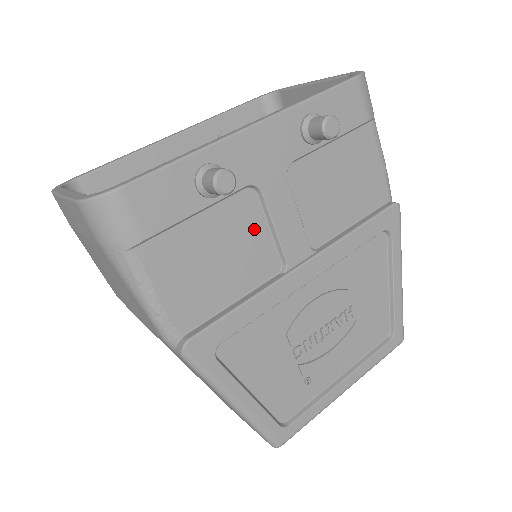
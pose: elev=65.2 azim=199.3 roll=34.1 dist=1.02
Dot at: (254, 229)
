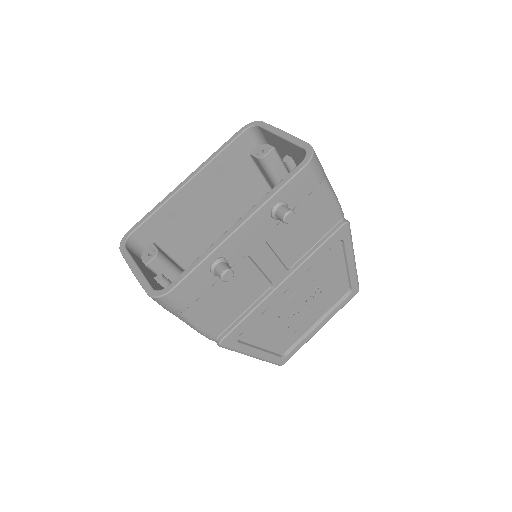
Dot at: (250, 274)
